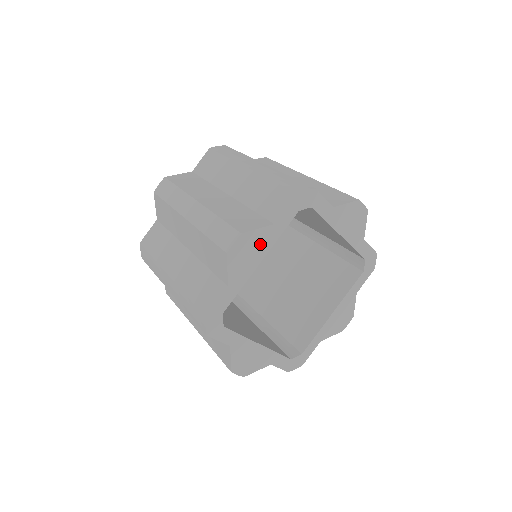
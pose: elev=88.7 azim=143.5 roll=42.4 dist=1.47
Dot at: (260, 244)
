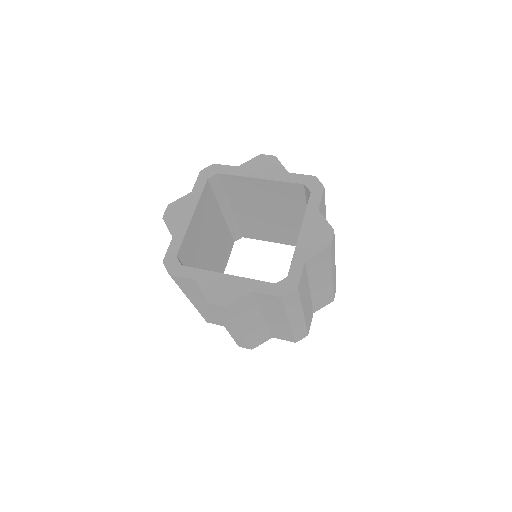
Dot at: (186, 206)
